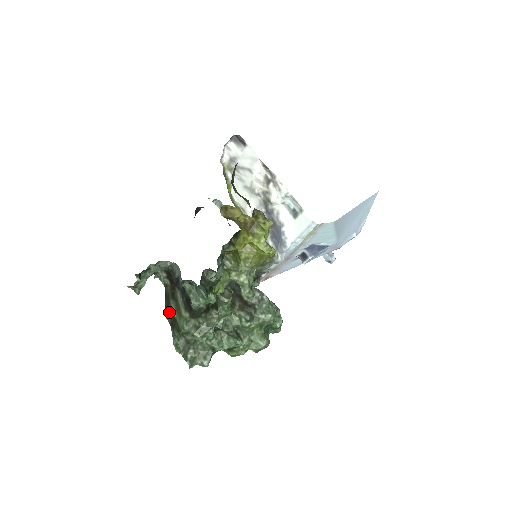
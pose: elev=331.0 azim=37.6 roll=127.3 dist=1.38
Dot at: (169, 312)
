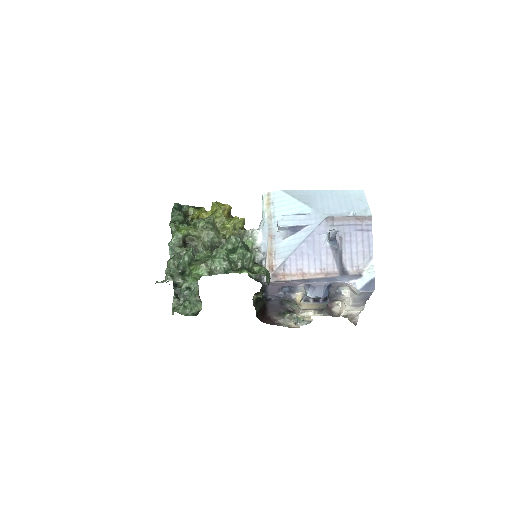
Dot at: occluded
